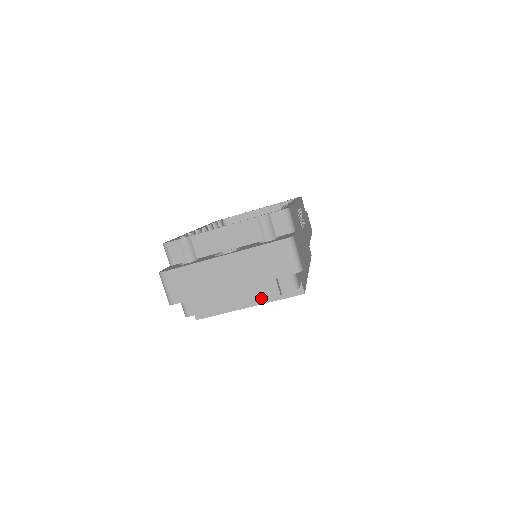
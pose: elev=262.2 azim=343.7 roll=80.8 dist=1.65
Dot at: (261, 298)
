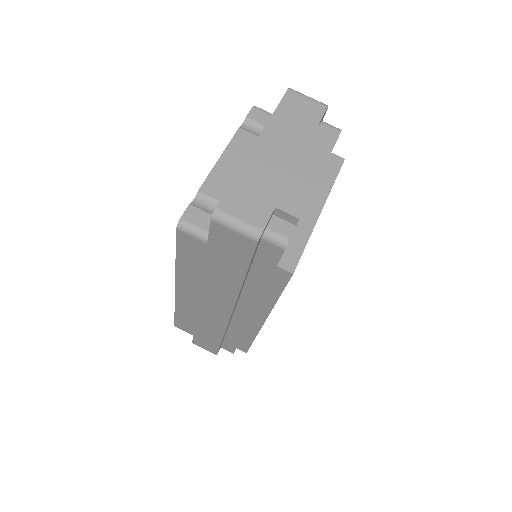
Dot at: (329, 149)
